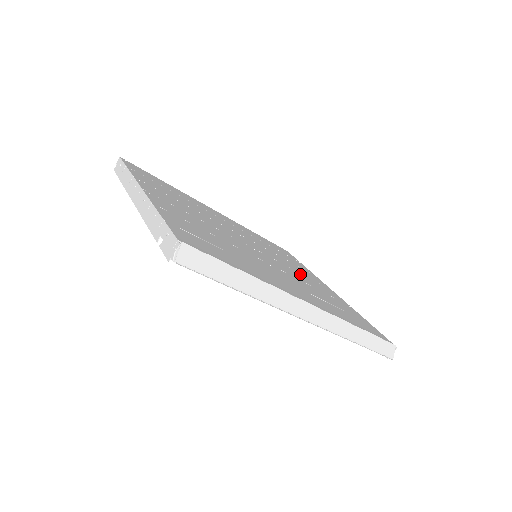
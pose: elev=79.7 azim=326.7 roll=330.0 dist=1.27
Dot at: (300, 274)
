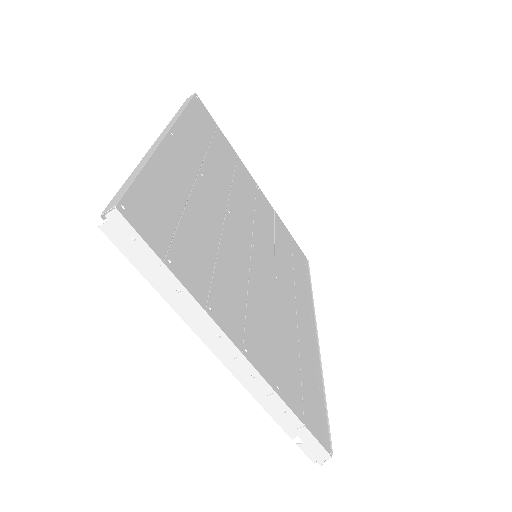
Dot at: (258, 213)
